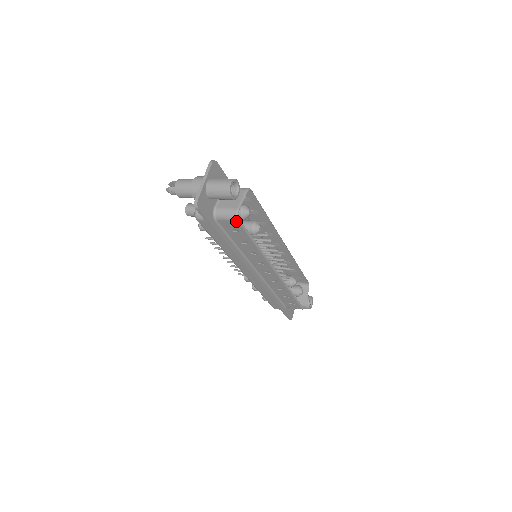
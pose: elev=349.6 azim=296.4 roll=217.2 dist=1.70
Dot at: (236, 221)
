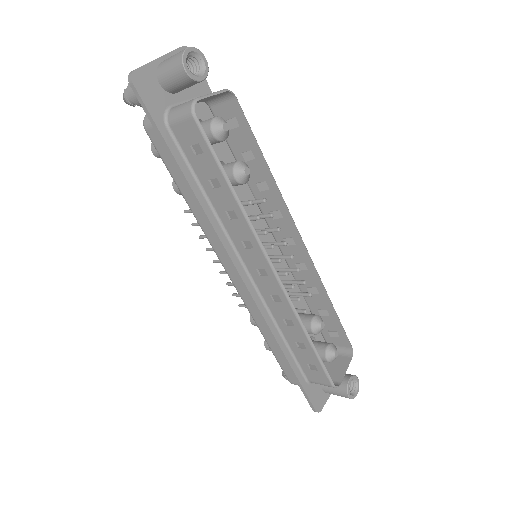
Dot at: (191, 118)
